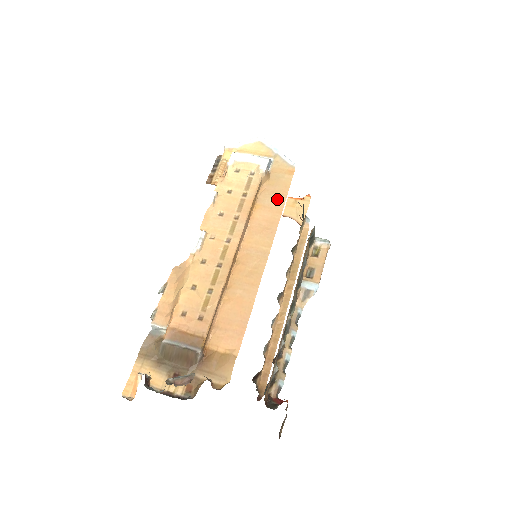
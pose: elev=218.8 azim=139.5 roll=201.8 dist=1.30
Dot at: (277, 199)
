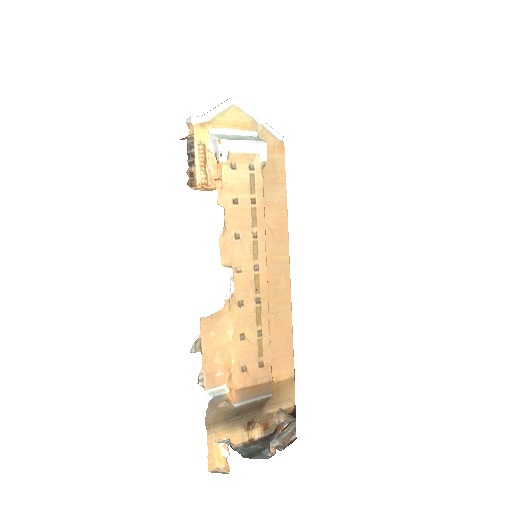
Dot at: (278, 191)
